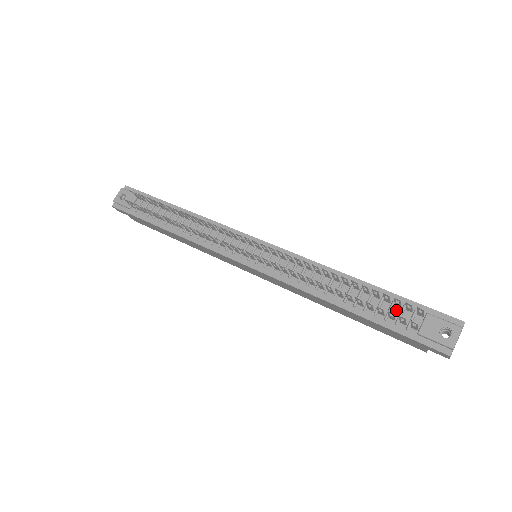
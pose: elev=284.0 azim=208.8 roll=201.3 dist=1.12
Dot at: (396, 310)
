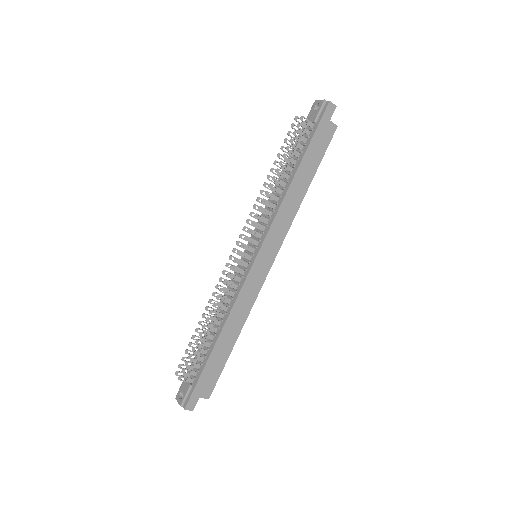
Dot at: (302, 141)
